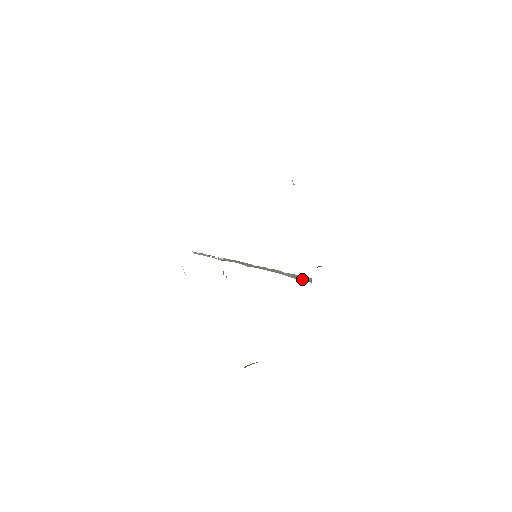
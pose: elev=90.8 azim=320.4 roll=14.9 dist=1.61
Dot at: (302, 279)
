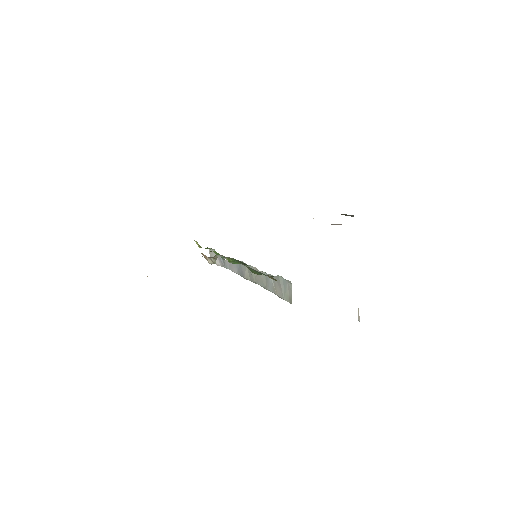
Dot at: (284, 293)
